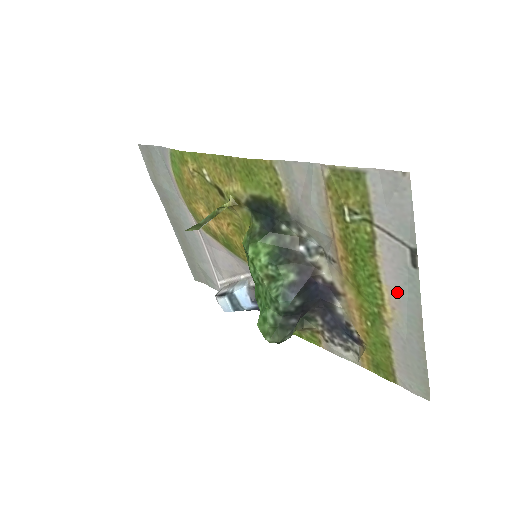
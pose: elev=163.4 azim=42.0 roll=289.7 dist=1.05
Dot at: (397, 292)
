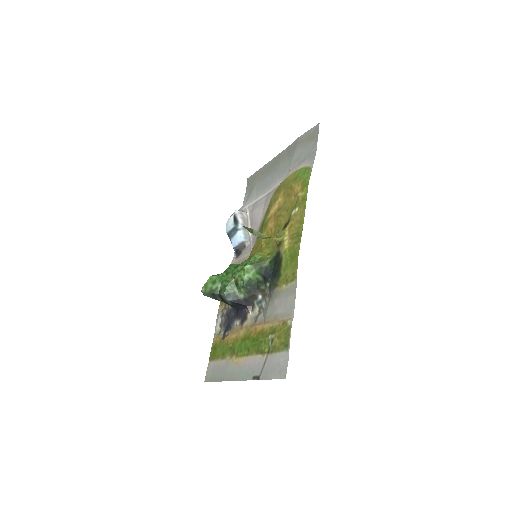
Dot at: (243, 366)
